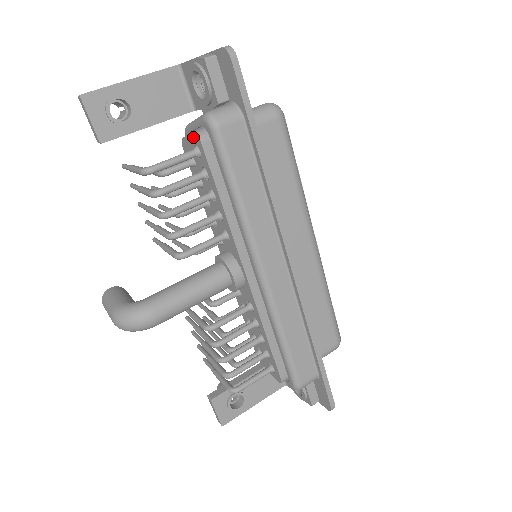
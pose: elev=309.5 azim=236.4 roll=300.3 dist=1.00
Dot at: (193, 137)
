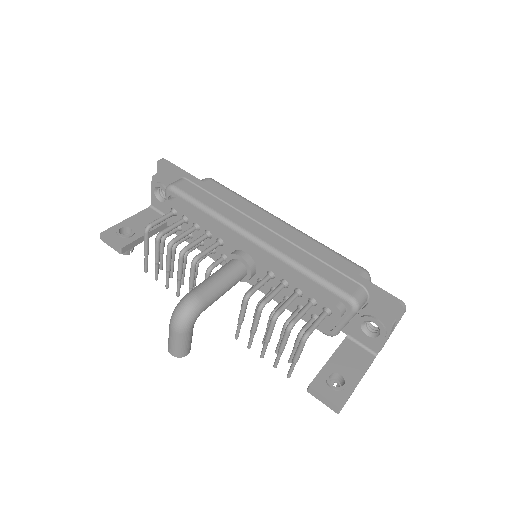
Dot at: (167, 207)
